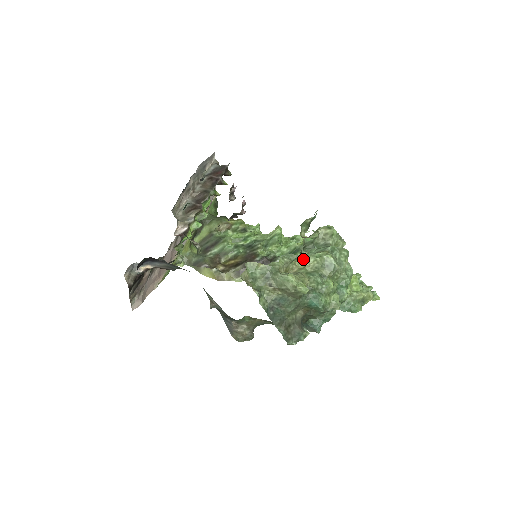
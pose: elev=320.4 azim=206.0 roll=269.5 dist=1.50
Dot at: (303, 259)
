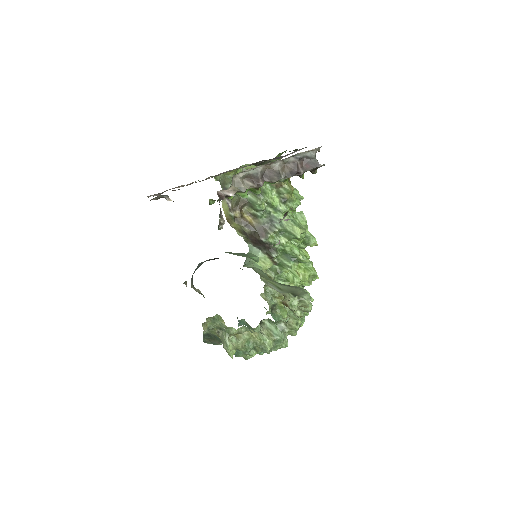
Dot at: (255, 333)
